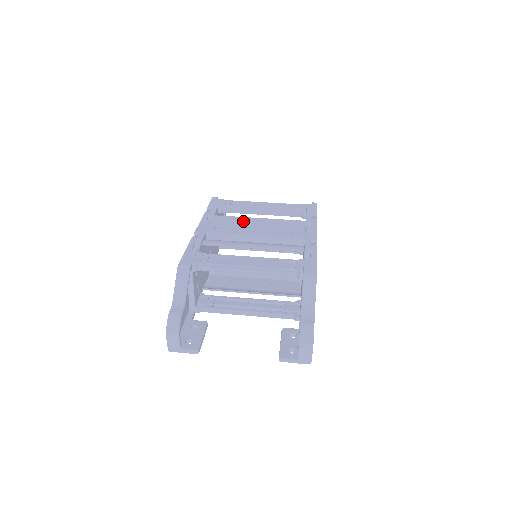
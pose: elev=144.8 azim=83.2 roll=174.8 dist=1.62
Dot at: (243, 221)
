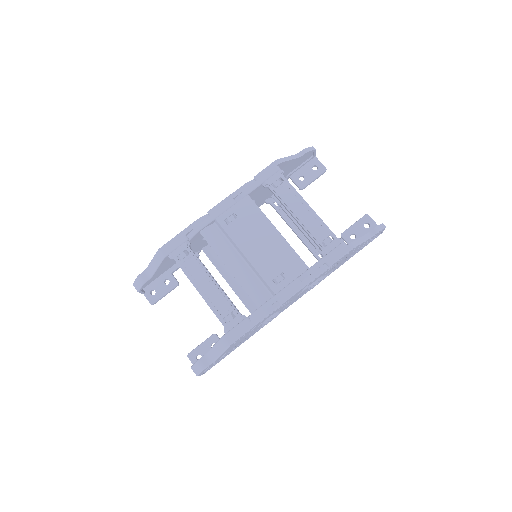
Dot at: (259, 225)
